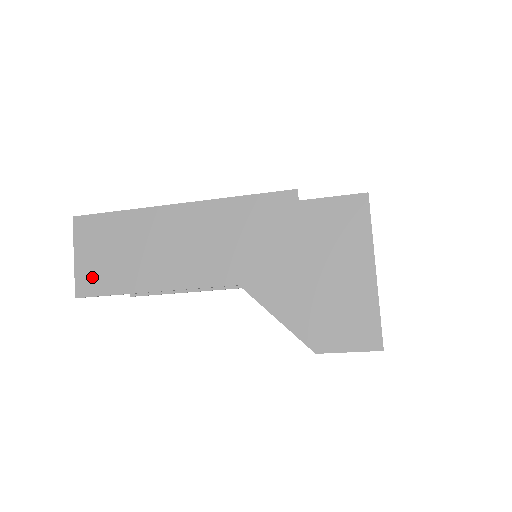
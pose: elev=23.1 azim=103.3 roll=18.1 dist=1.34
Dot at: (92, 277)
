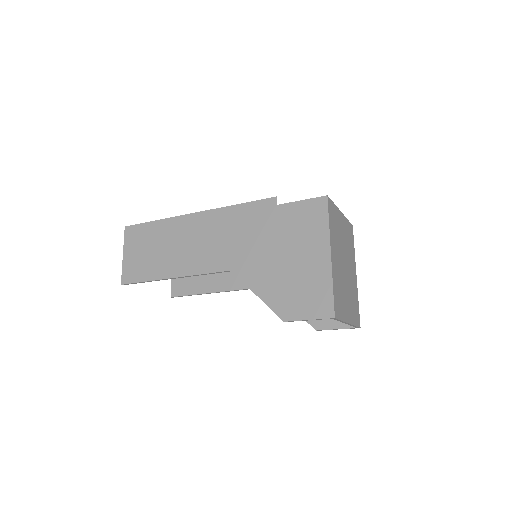
Dot at: (133, 269)
